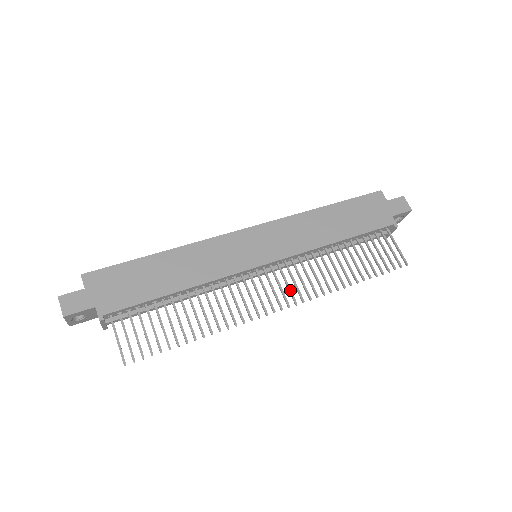
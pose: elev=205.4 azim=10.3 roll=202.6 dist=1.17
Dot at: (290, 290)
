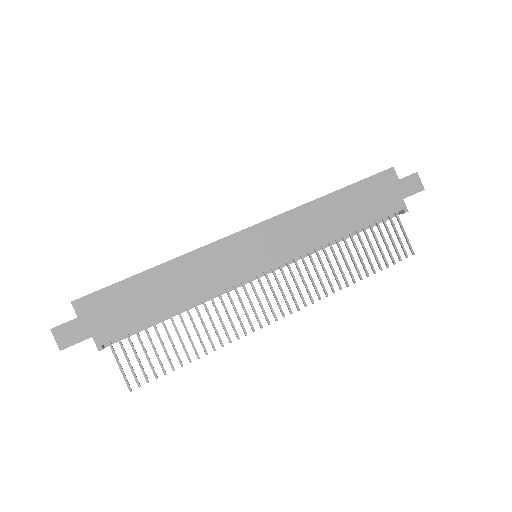
Dot at: (292, 295)
